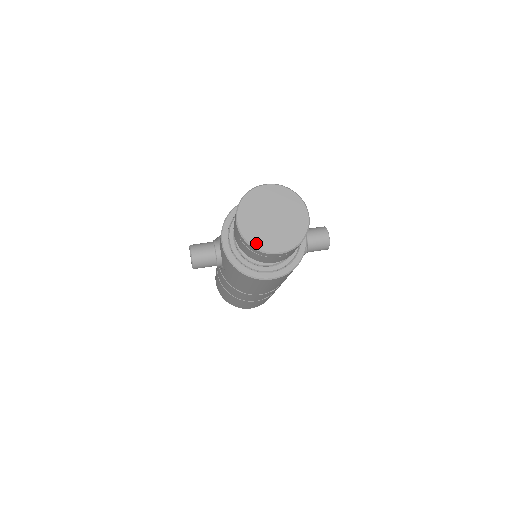
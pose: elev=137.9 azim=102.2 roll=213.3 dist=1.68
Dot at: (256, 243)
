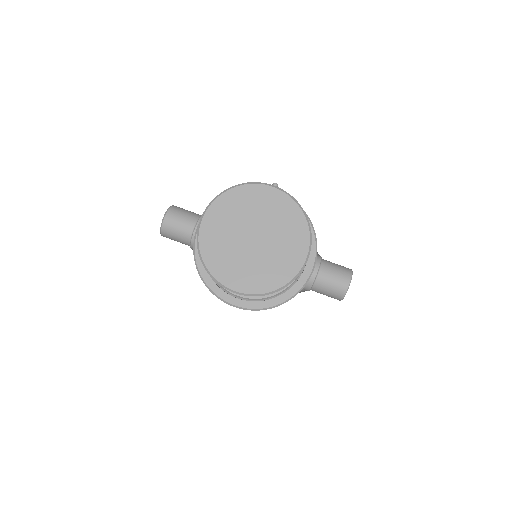
Dot at: (210, 261)
